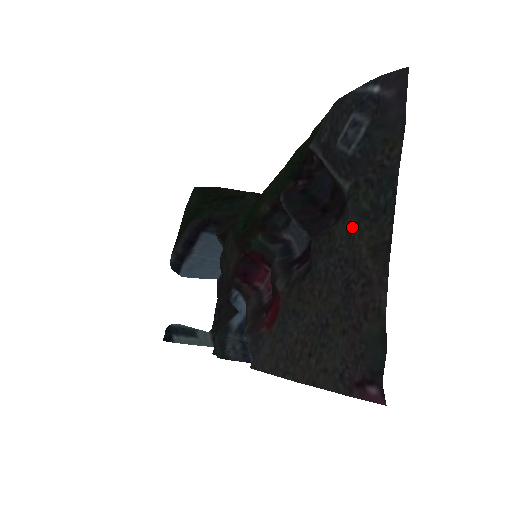
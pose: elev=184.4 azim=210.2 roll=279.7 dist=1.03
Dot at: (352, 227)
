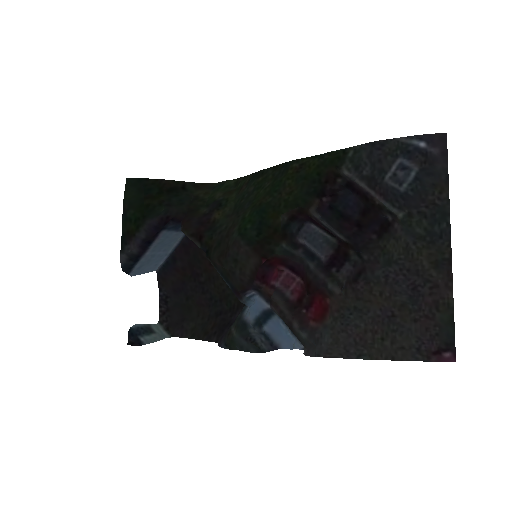
Dot at: (409, 246)
